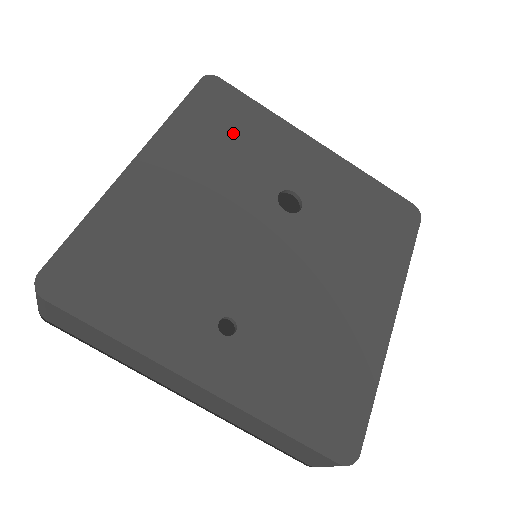
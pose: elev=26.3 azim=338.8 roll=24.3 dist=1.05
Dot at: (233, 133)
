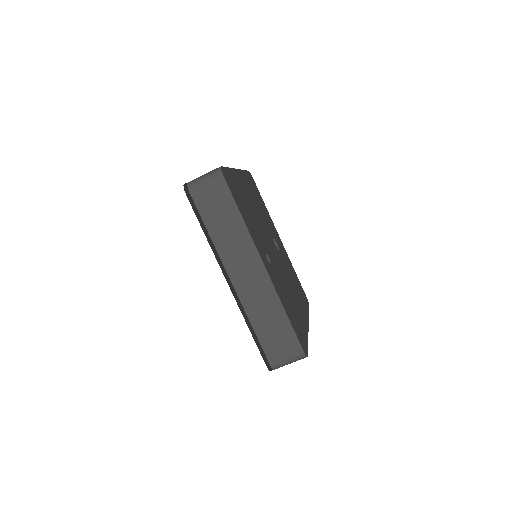
Dot at: (259, 200)
